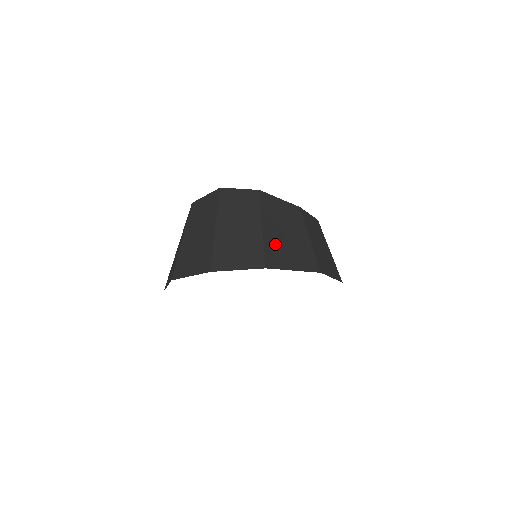
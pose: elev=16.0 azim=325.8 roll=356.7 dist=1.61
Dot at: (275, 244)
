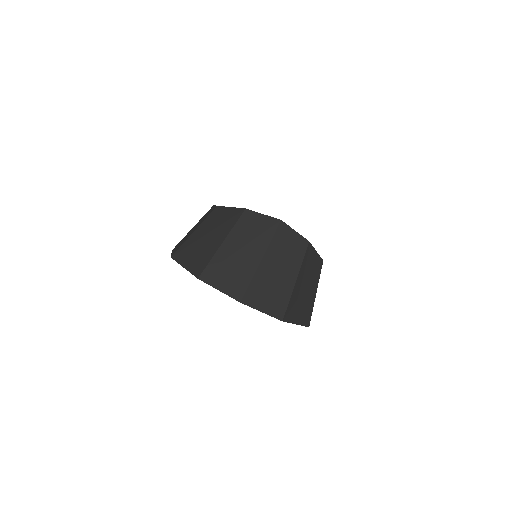
Dot at: (296, 298)
